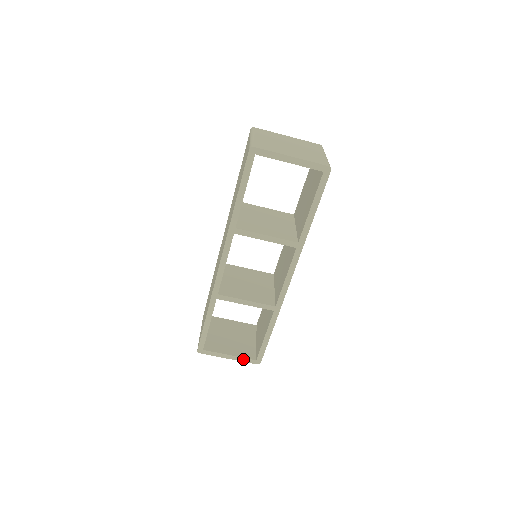
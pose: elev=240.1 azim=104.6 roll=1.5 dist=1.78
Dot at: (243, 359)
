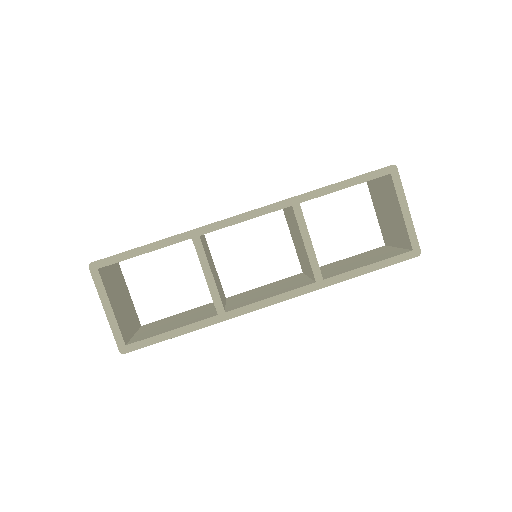
Dot at: (116, 328)
